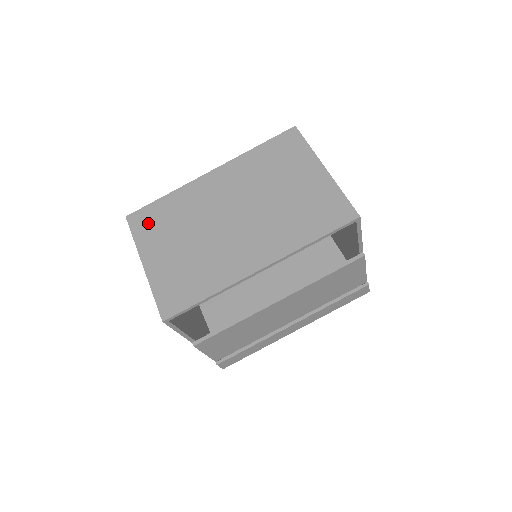
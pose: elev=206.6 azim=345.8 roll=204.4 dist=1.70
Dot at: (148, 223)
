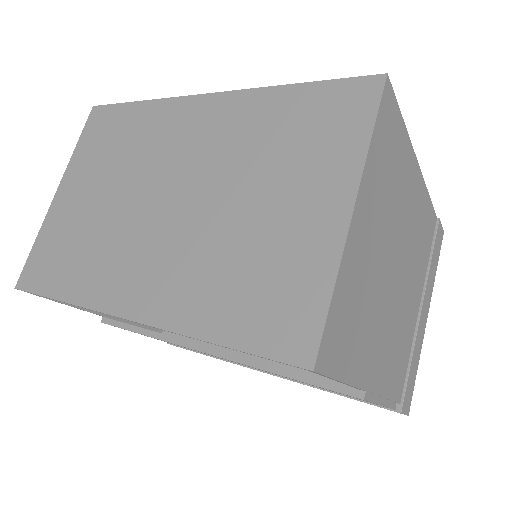
Dot at: (100, 133)
